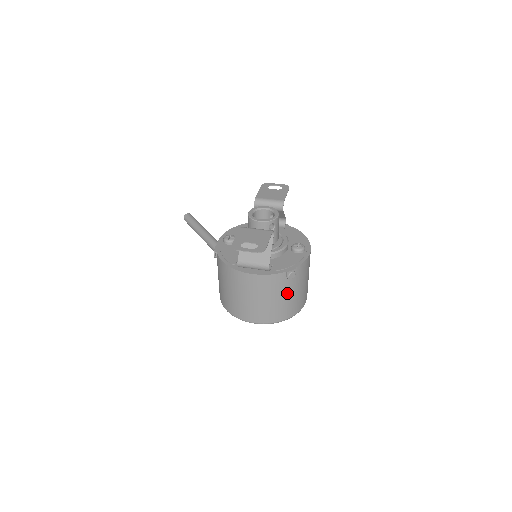
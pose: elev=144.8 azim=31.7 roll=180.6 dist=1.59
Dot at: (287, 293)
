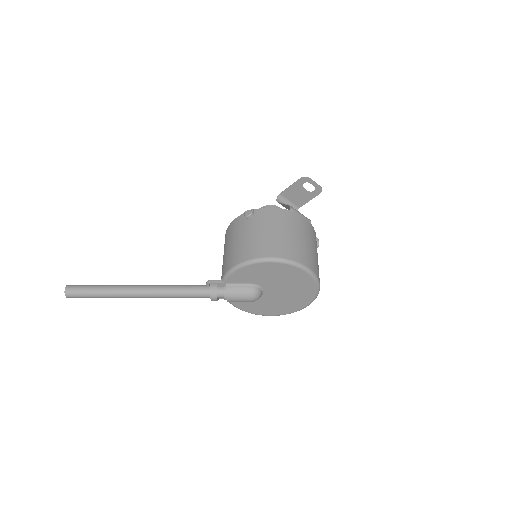
Dot at: occluded
